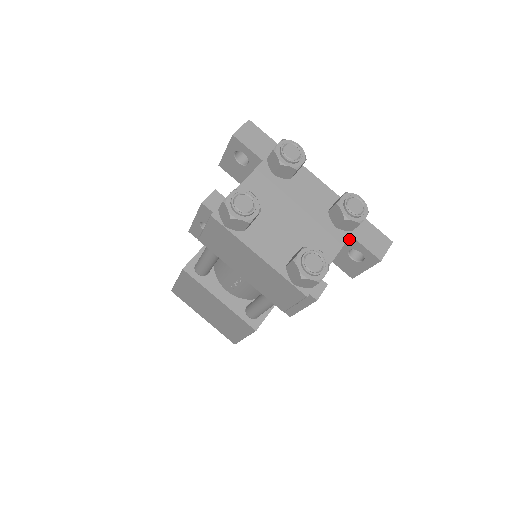
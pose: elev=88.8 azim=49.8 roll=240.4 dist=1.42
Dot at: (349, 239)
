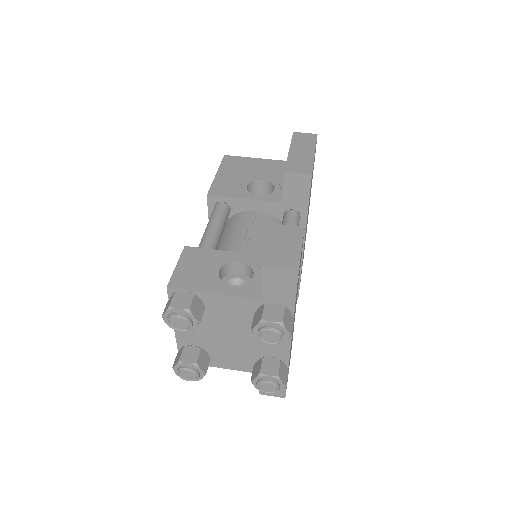
Dot at: occluded
